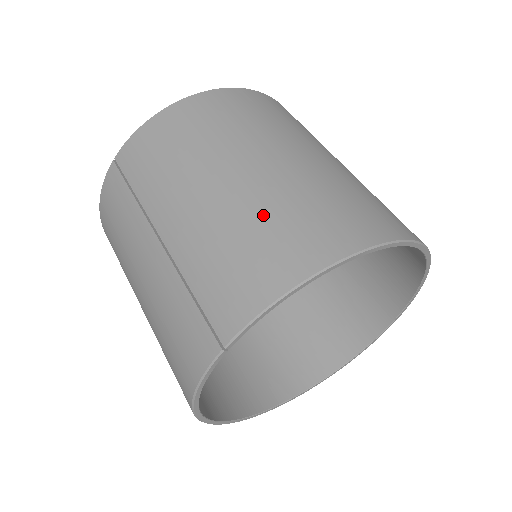
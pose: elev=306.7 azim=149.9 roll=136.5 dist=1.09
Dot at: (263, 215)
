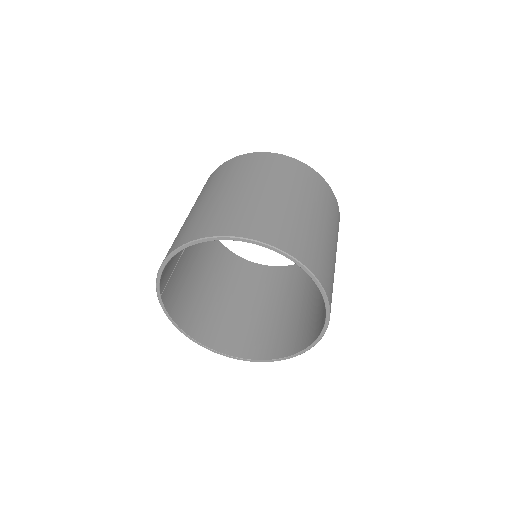
Dot at: (181, 230)
